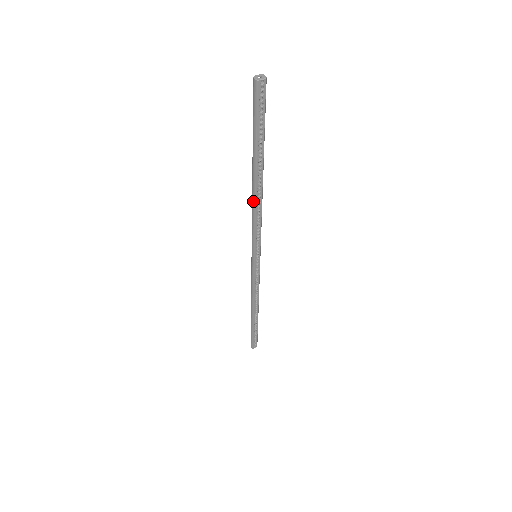
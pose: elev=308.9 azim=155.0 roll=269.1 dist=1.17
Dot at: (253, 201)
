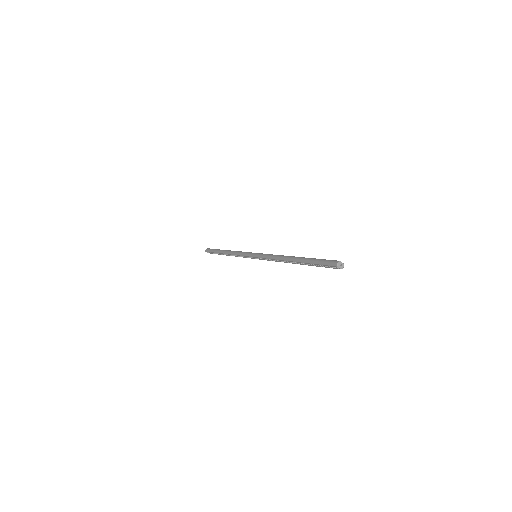
Dot at: (282, 258)
